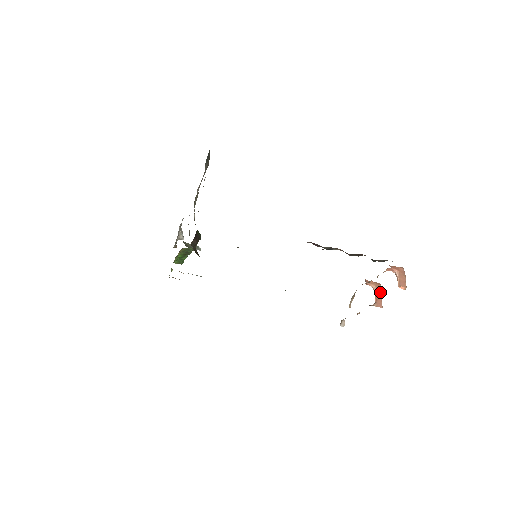
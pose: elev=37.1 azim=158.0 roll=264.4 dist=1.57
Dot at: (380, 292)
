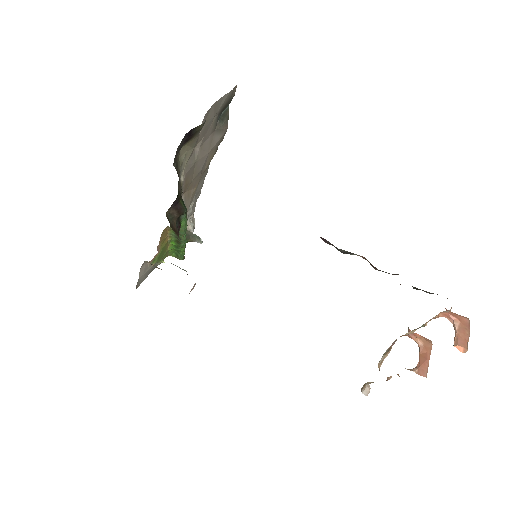
Dot at: (428, 354)
